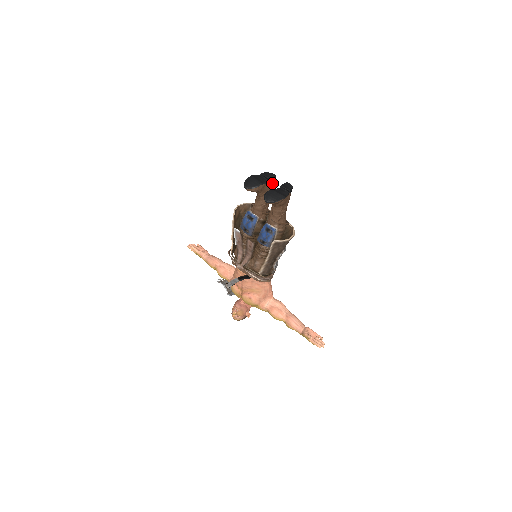
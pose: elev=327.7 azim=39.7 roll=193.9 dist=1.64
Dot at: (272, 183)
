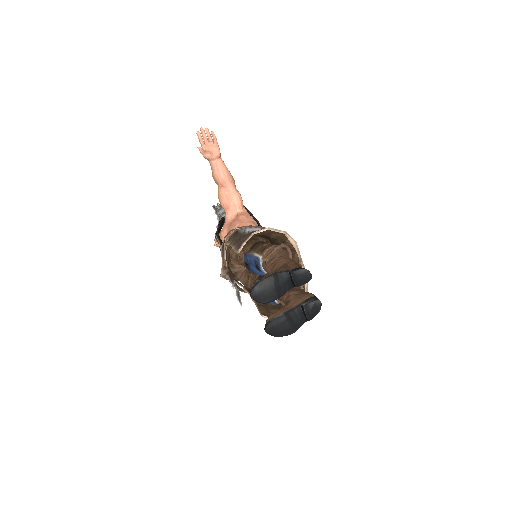
Dot at: occluded
